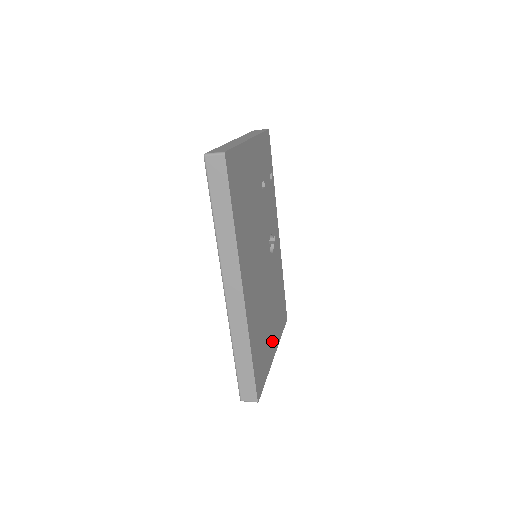
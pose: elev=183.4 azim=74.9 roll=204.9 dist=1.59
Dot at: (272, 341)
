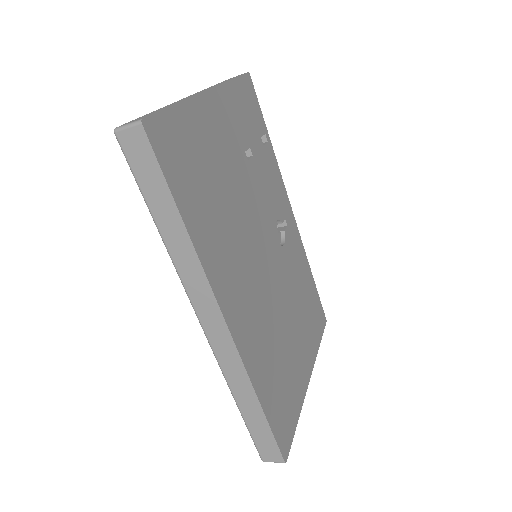
Dot at: (302, 363)
